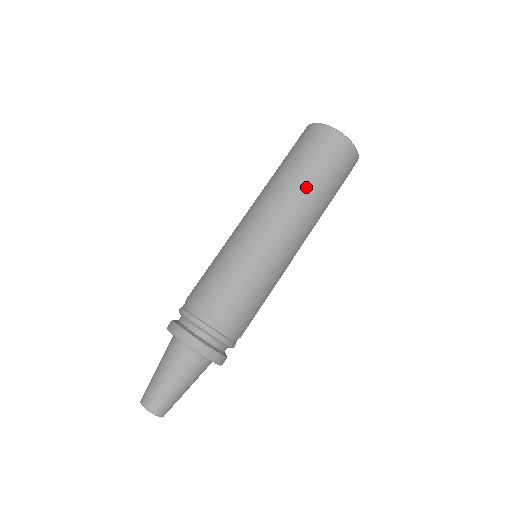
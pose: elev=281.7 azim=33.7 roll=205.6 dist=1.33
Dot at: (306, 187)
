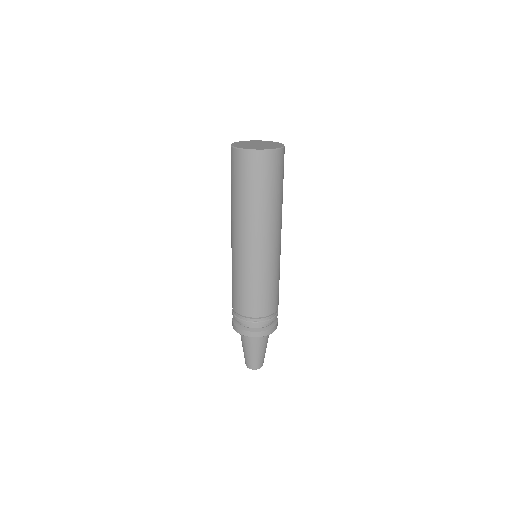
Dot at: (264, 207)
